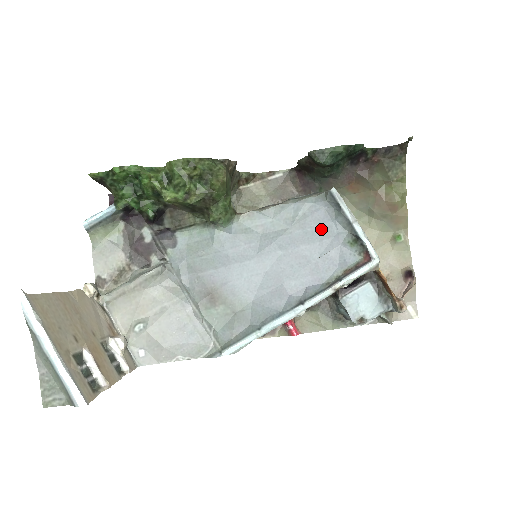
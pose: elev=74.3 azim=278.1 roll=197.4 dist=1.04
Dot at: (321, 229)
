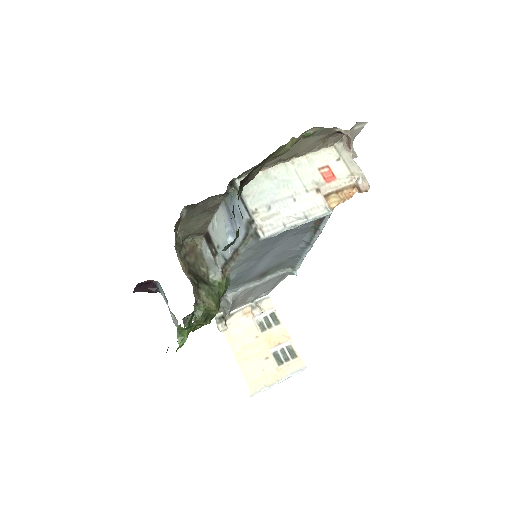
Dot at: (277, 237)
